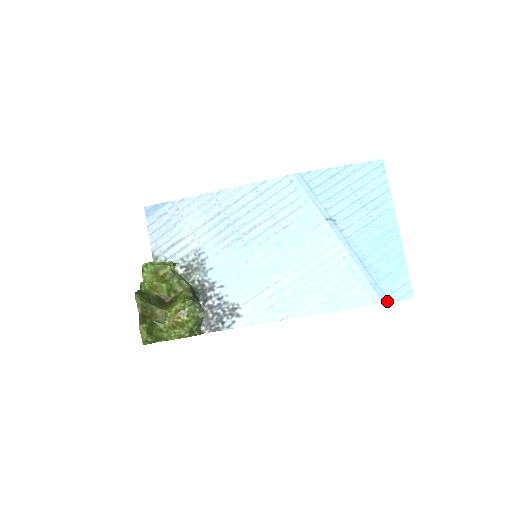
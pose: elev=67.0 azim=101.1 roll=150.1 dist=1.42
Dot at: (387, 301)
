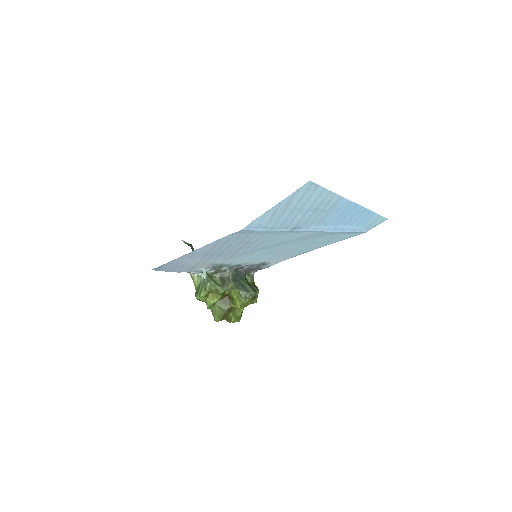
Dot at: occluded
